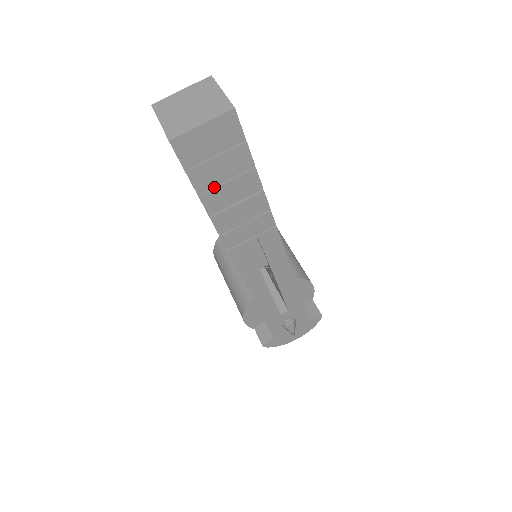
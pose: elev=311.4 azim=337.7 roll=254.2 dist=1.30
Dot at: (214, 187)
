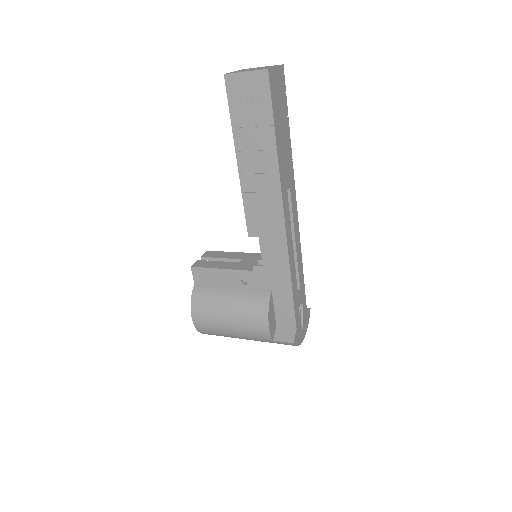
Dot at: (278, 123)
